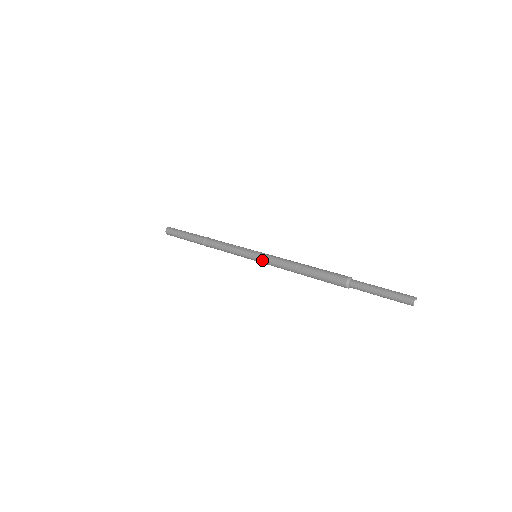
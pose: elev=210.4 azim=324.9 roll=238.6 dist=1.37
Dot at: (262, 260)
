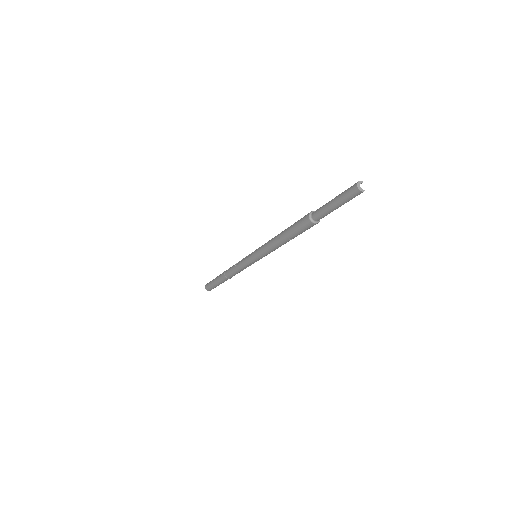
Dot at: (258, 256)
